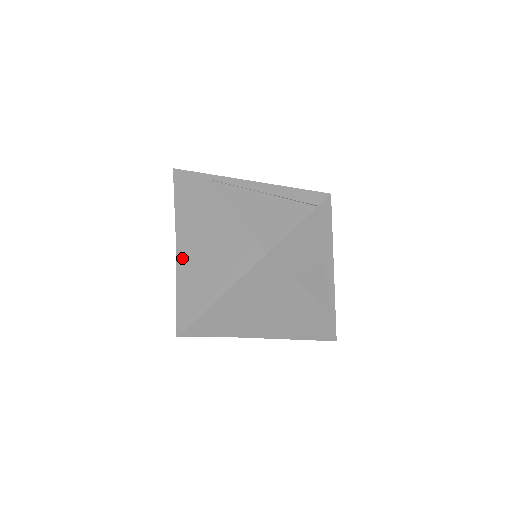
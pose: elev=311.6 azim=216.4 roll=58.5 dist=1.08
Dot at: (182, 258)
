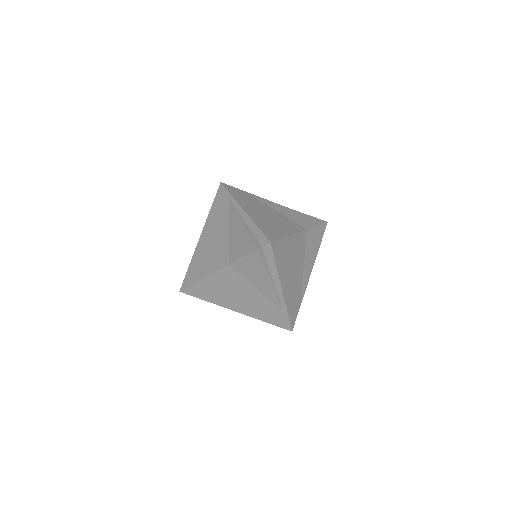
Dot at: (199, 246)
